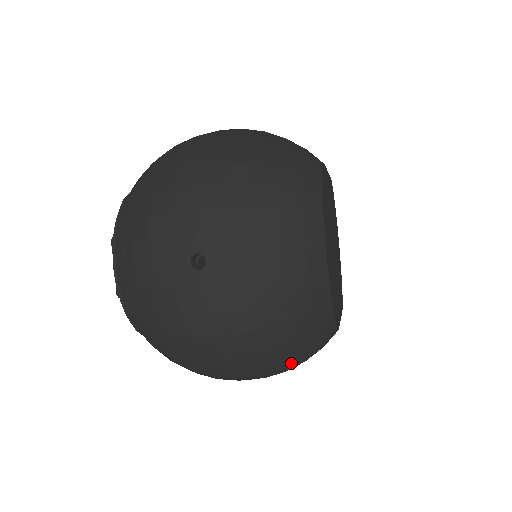
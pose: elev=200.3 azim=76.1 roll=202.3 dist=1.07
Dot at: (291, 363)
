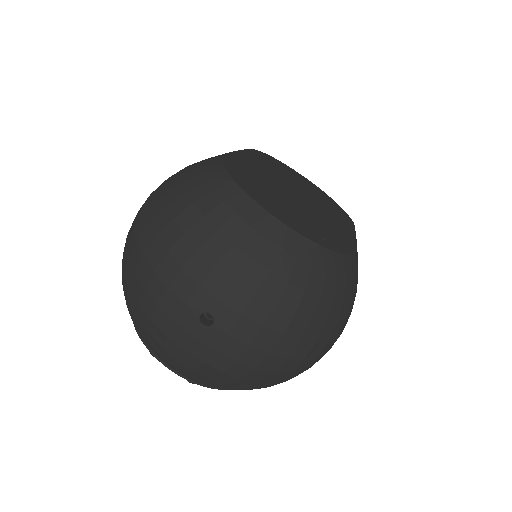
Dot at: (344, 310)
